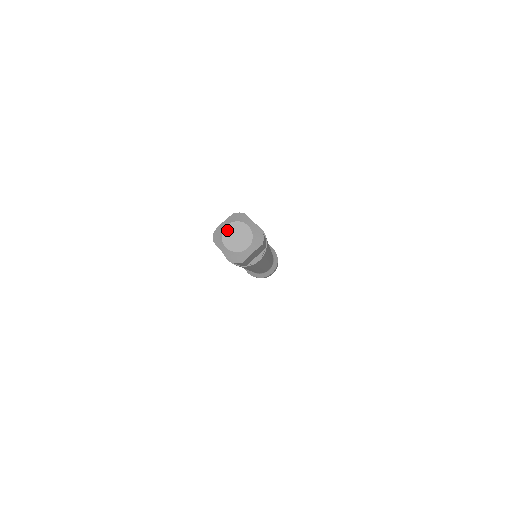
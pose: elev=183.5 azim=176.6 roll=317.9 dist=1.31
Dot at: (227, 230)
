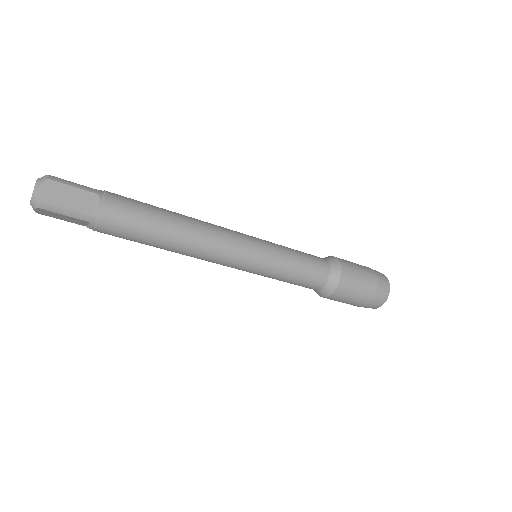
Dot at: occluded
